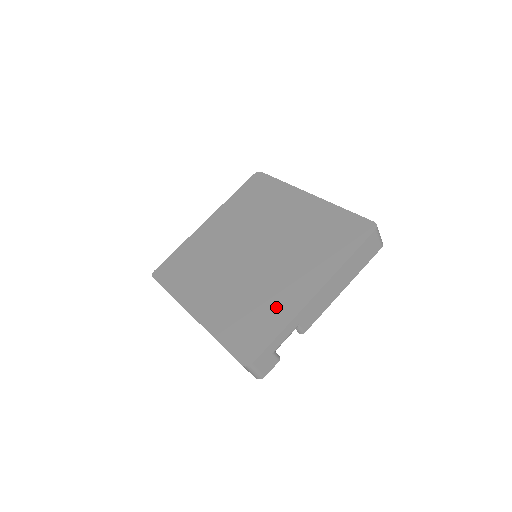
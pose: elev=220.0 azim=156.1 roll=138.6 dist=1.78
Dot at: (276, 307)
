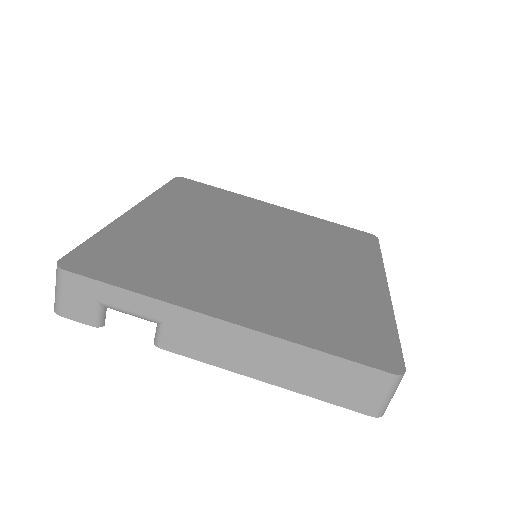
Dot at: (179, 279)
